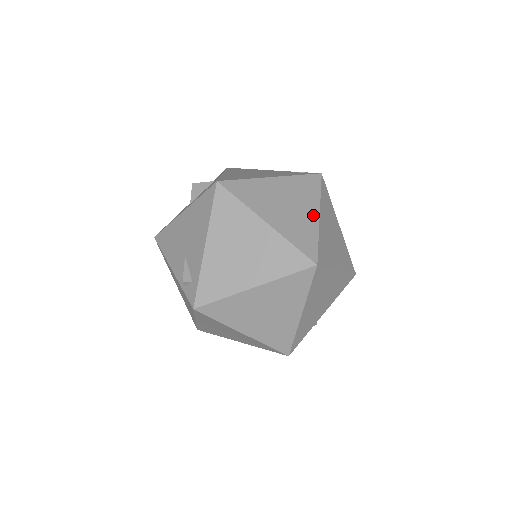
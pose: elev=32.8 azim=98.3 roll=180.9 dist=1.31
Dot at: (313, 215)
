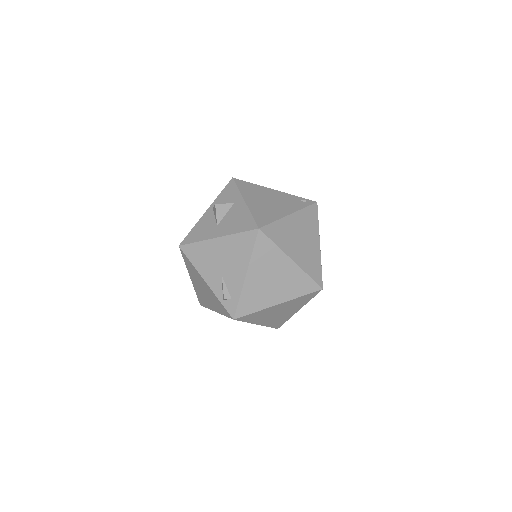
Dot at: (317, 245)
